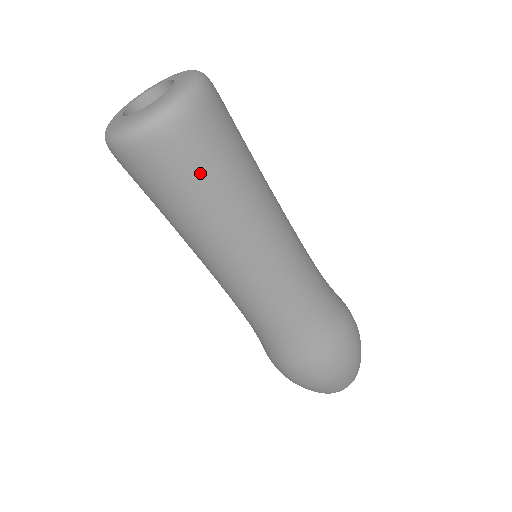
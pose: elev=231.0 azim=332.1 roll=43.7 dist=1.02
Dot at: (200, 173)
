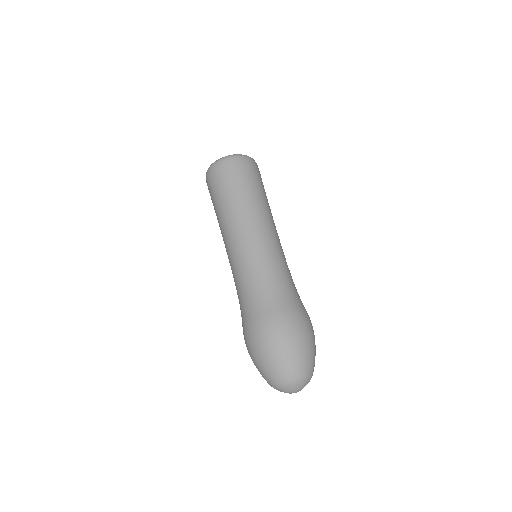
Dot at: (260, 181)
